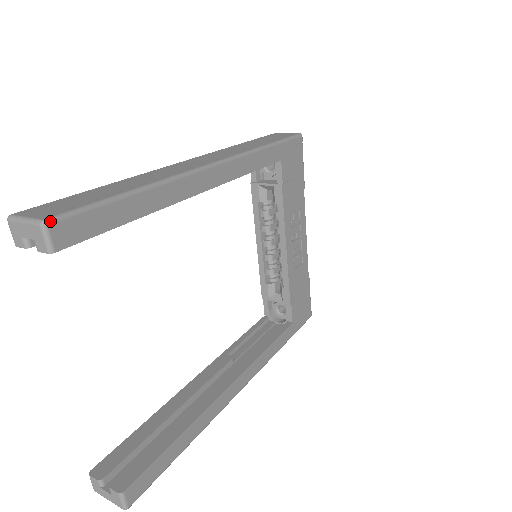
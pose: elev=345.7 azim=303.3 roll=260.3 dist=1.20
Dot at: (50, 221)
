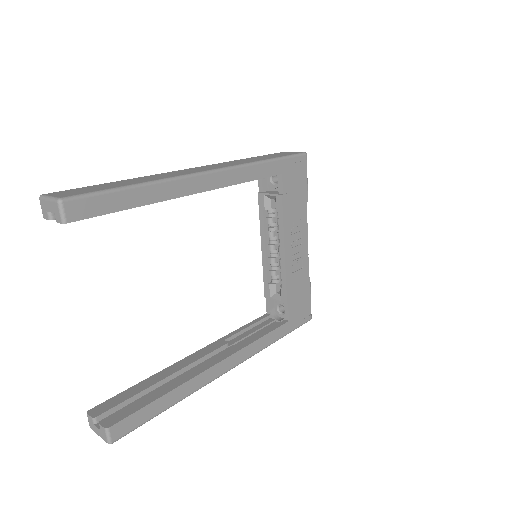
Dot at: (65, 199)
